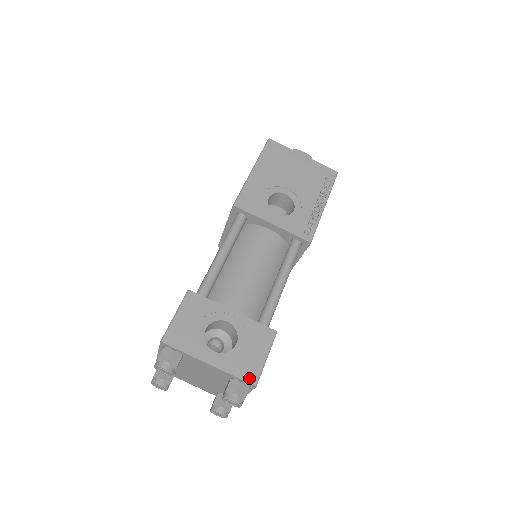
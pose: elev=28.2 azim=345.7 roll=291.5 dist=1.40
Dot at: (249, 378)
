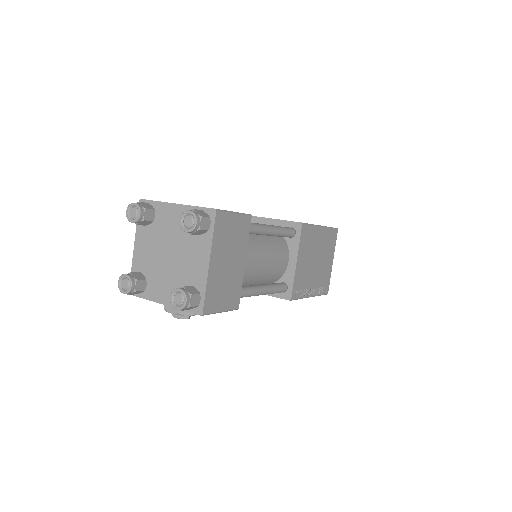
Dot at: (211, 208)
